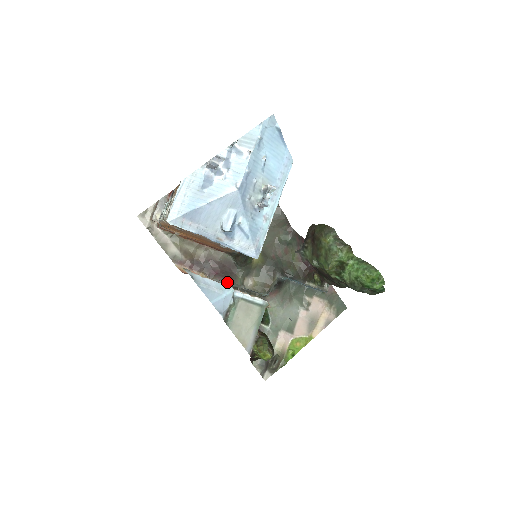
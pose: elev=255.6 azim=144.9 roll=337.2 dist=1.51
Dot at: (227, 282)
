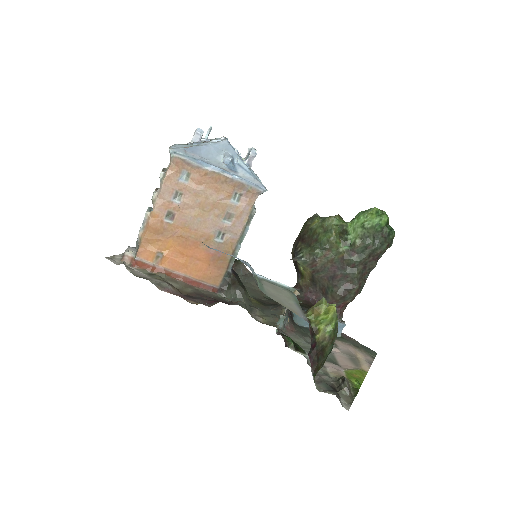
Dot at: occluded
